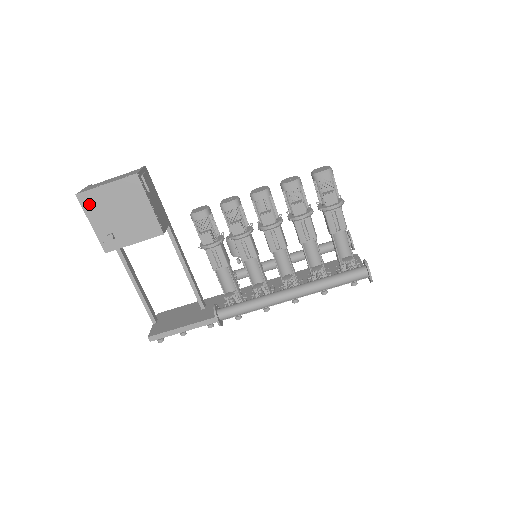
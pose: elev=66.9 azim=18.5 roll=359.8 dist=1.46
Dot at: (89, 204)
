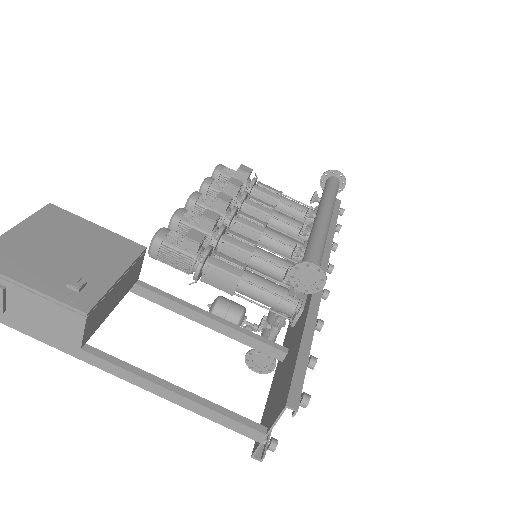
Dot at: (2, 261)
